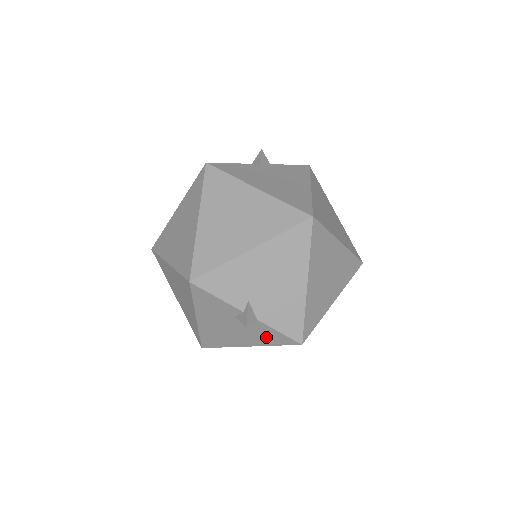
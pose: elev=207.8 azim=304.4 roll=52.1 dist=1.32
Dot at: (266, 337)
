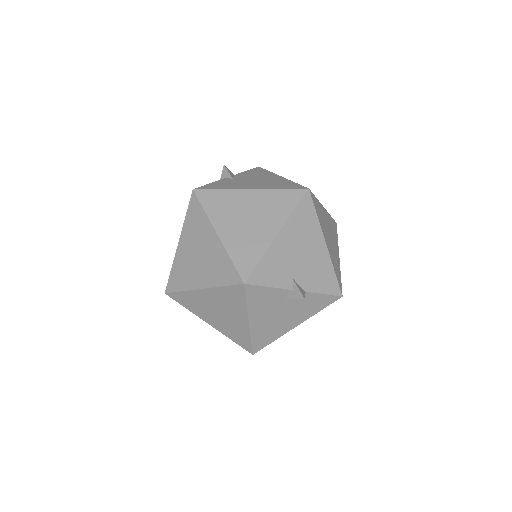
Dot at: (312, 306)
